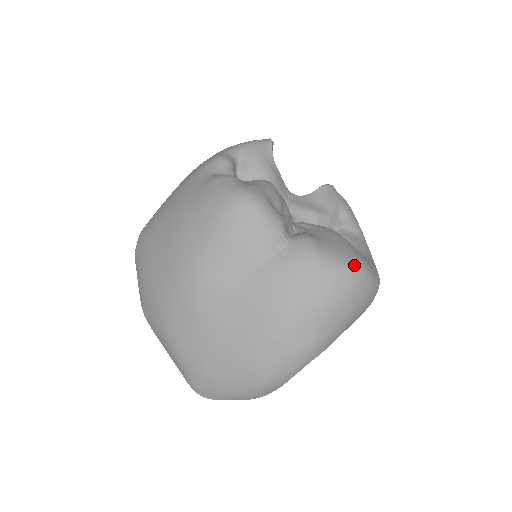
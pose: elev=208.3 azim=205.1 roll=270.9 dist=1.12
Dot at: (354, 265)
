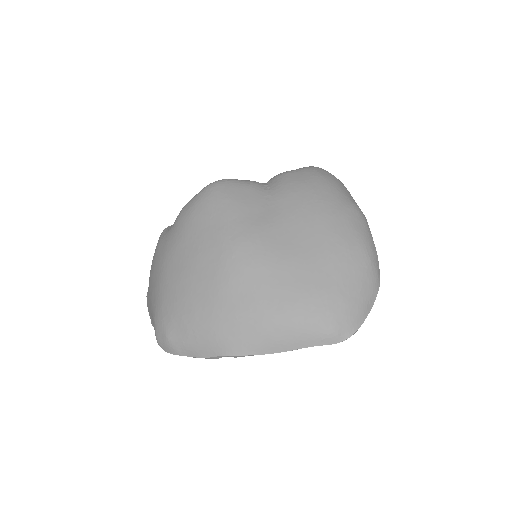
Dot at: occluded
